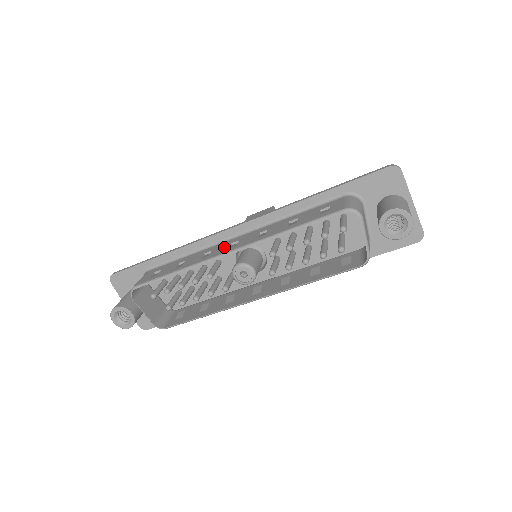
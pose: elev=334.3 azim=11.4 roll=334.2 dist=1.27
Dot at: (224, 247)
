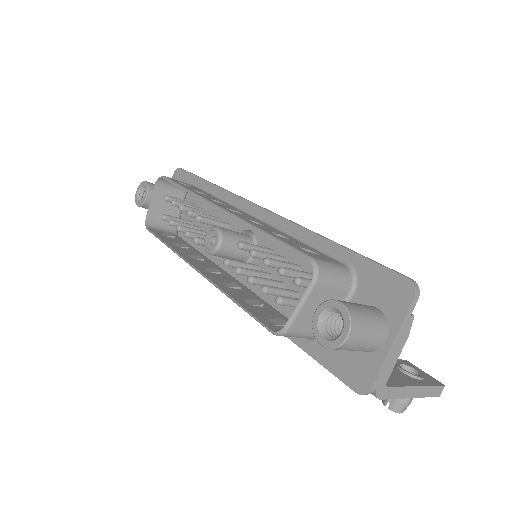
Dot at: occluded
